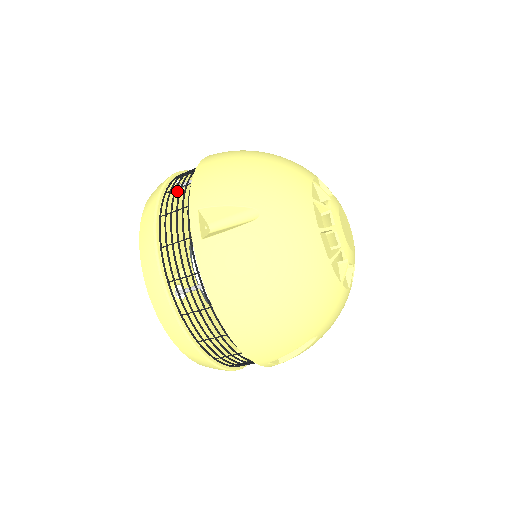
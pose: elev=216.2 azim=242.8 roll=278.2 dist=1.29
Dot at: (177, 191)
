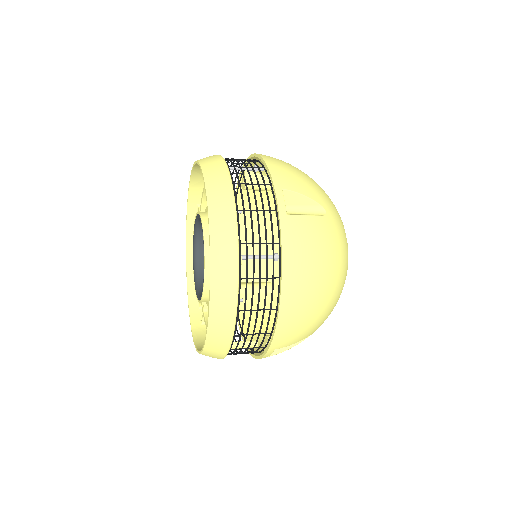
Dot at: occluded
